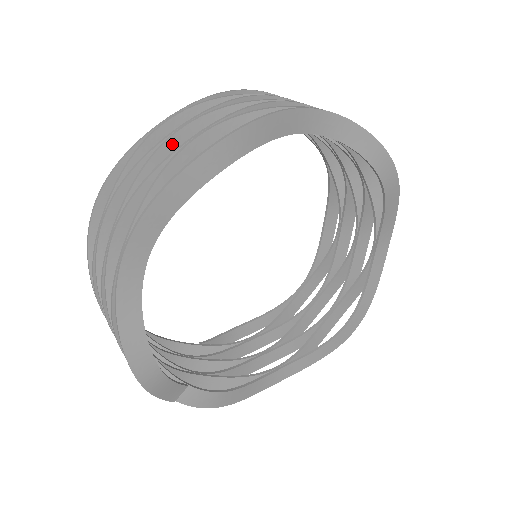
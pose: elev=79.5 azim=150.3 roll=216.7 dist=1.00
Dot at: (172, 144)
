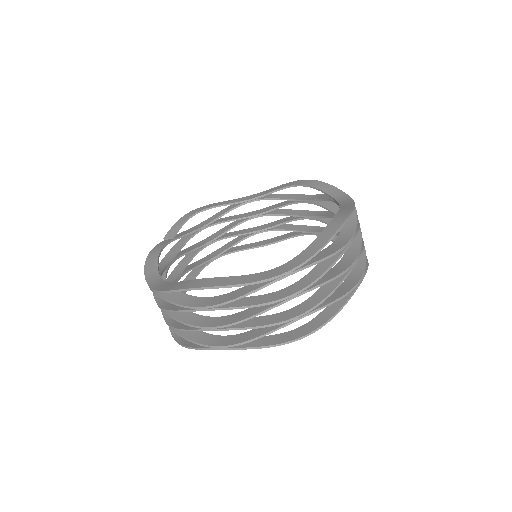
Dot at: (279, 303)
